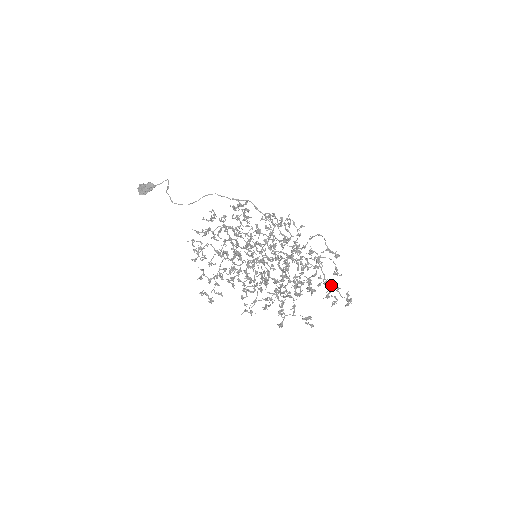
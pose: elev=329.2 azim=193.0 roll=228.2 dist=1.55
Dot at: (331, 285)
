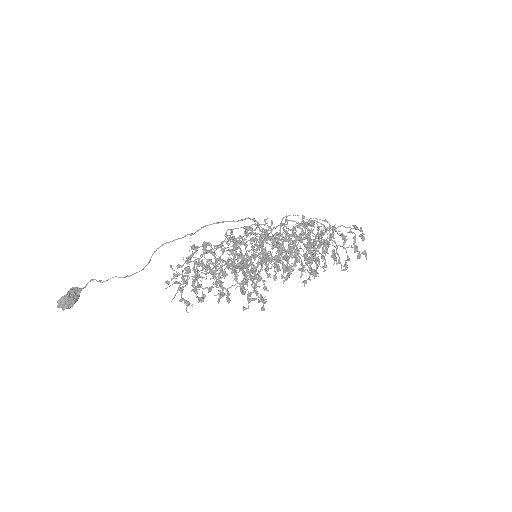
Dot at: (338, 226)
